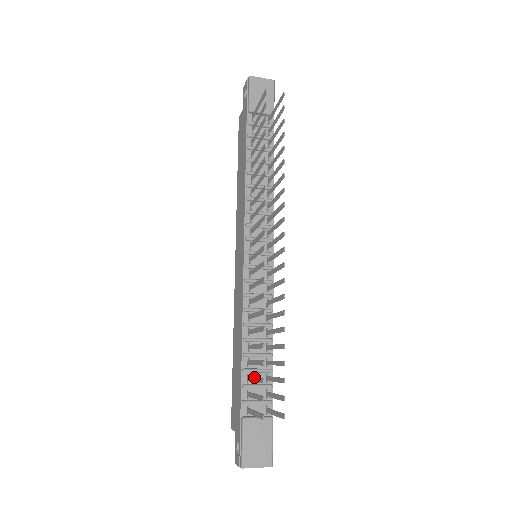
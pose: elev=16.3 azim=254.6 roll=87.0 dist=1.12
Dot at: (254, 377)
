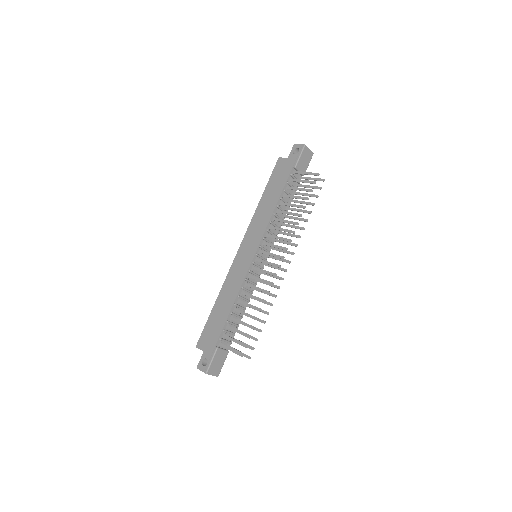
Dot at: (238, 330)
